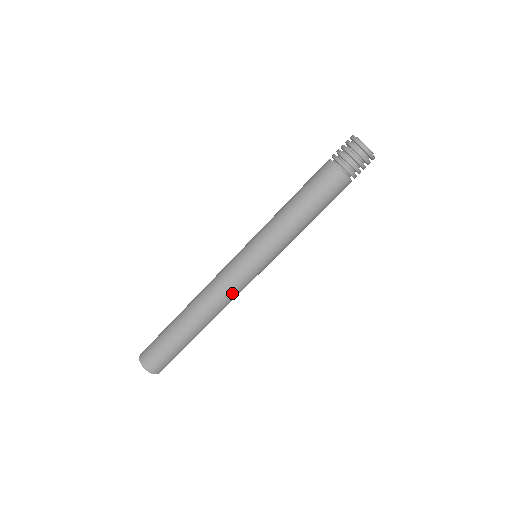
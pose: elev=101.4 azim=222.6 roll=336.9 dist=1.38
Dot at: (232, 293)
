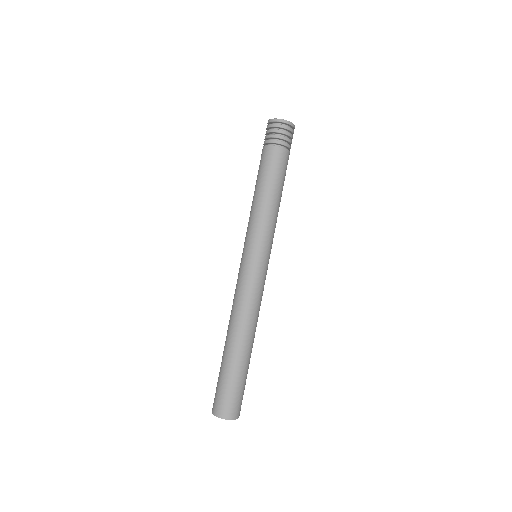
Dot at: (254, 296)
